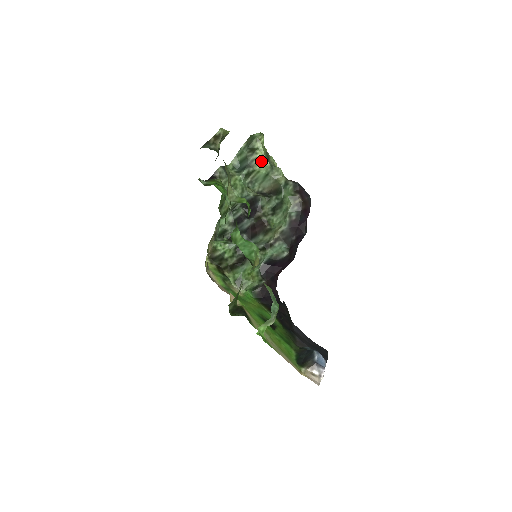
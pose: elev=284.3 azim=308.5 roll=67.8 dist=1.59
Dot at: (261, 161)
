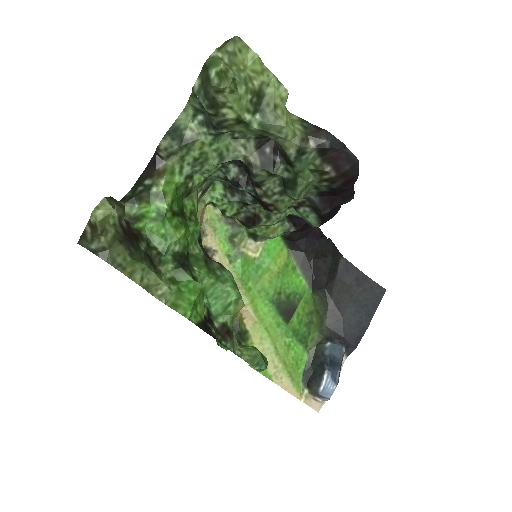
Dot at: (238, 123)
